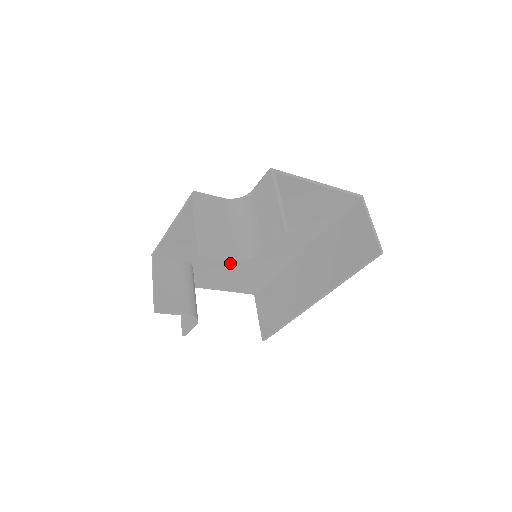
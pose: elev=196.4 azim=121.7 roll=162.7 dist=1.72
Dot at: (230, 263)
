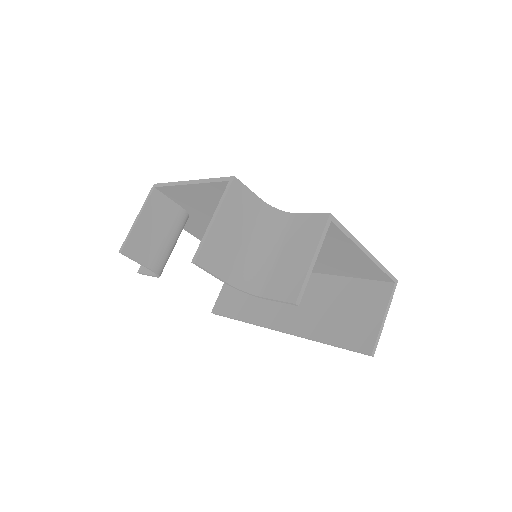
Dot at: occluded
